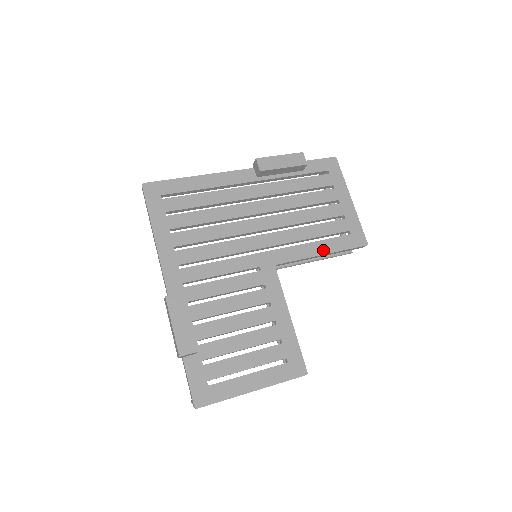
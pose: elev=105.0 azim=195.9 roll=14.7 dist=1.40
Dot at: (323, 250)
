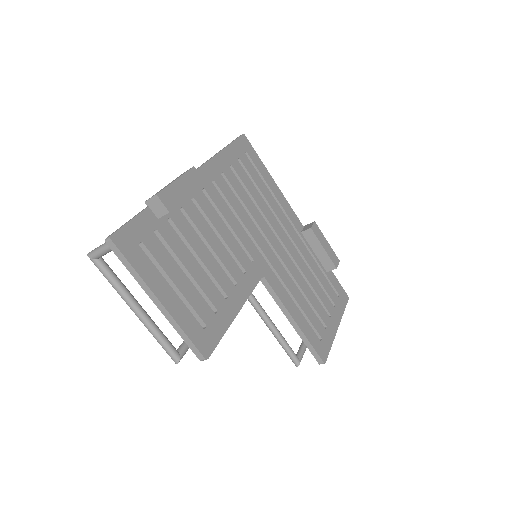
Dot at: (298, 319)
